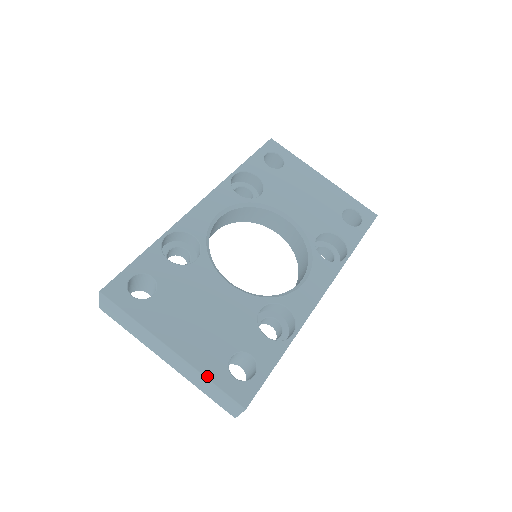
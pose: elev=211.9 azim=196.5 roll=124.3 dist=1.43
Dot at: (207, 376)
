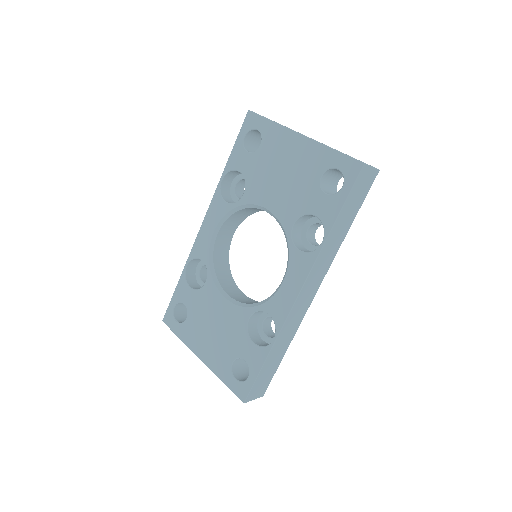
Dot at: (220, 378)
